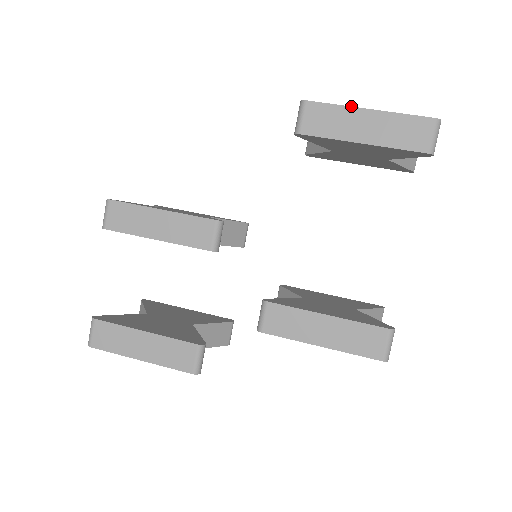
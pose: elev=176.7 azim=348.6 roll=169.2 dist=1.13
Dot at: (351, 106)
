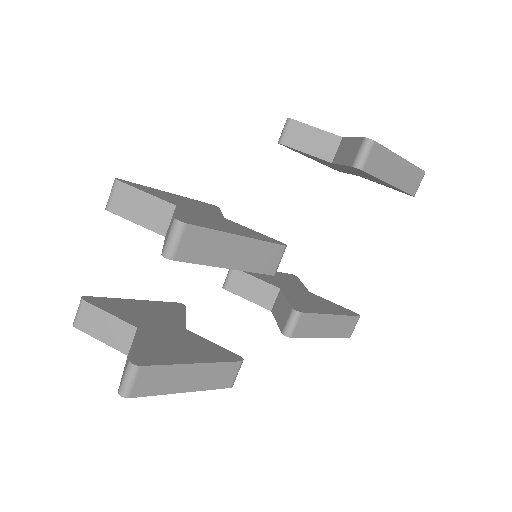
Dot at: (395, 153)
